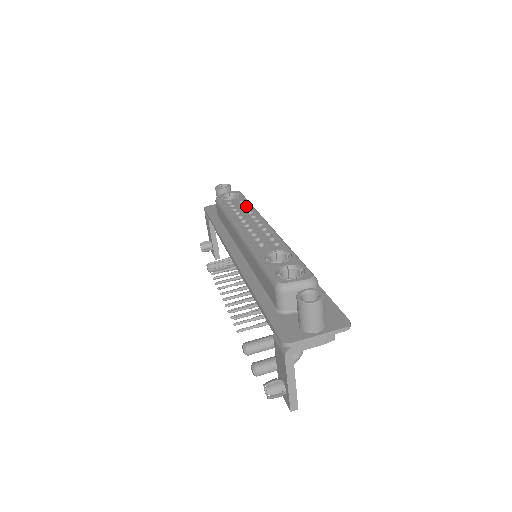
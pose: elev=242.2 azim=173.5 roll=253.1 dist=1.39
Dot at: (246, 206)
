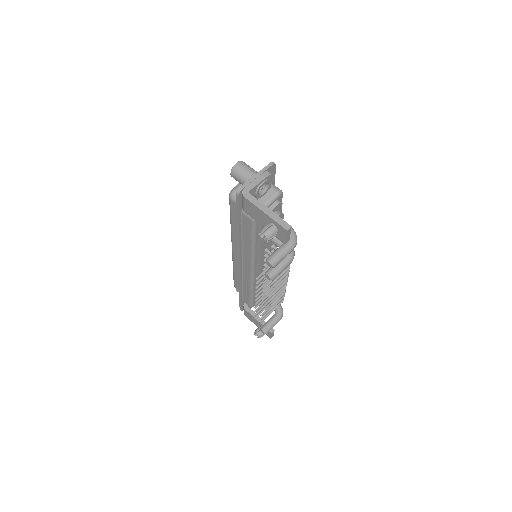
Dot at: occluded
